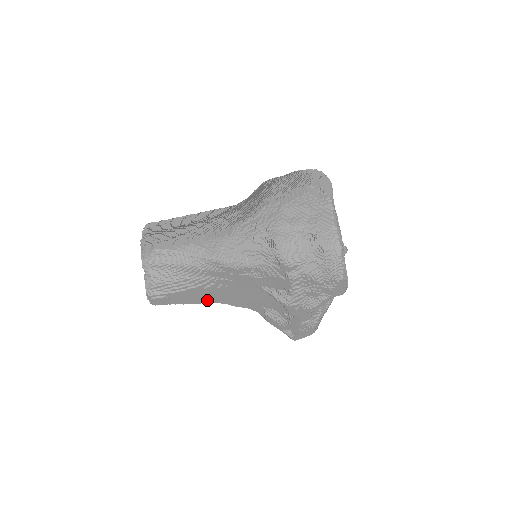
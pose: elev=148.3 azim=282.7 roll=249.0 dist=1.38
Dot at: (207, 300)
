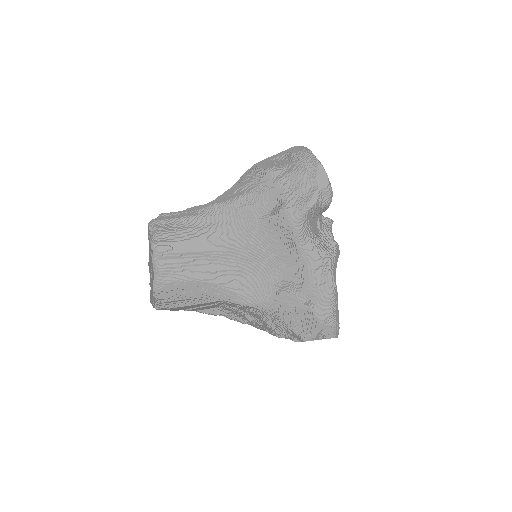
Dot at: (212, 275)
